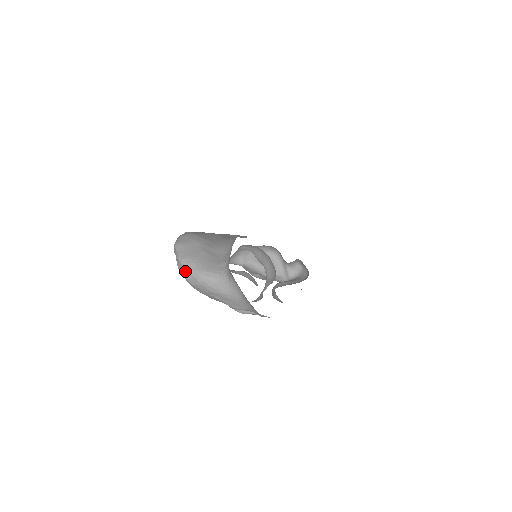
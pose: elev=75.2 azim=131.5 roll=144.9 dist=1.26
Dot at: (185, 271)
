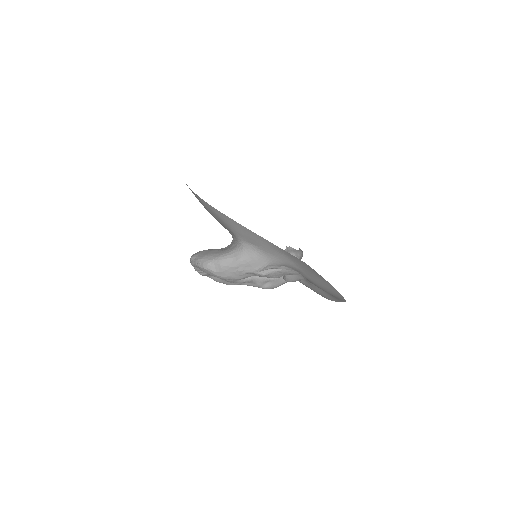
Dot at: (207, 264)
